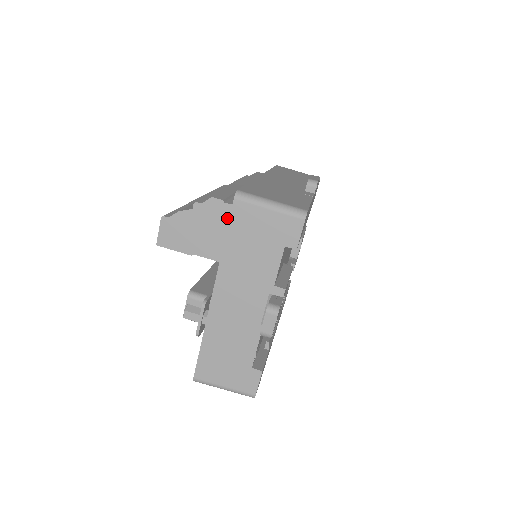
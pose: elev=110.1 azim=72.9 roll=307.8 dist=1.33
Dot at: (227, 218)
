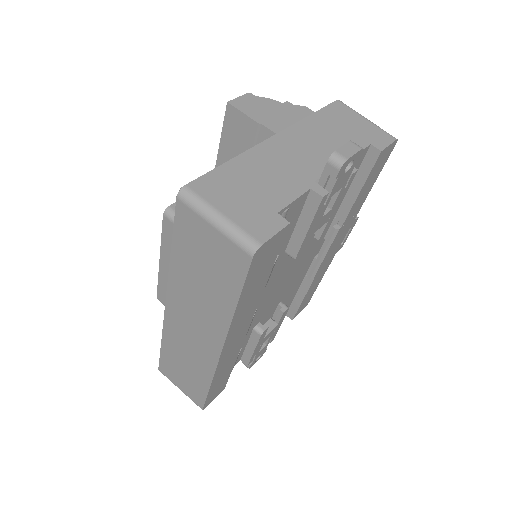
Dot at: occluded
